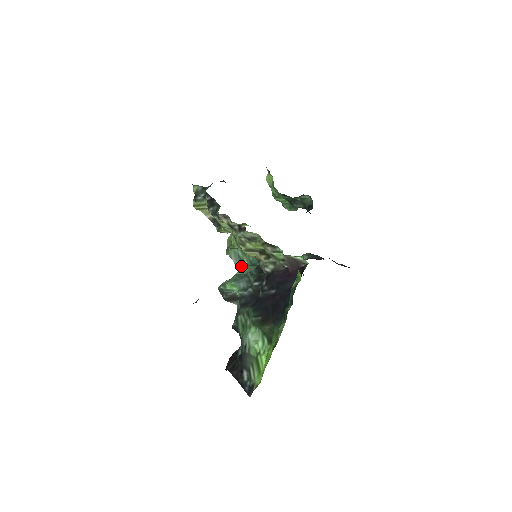
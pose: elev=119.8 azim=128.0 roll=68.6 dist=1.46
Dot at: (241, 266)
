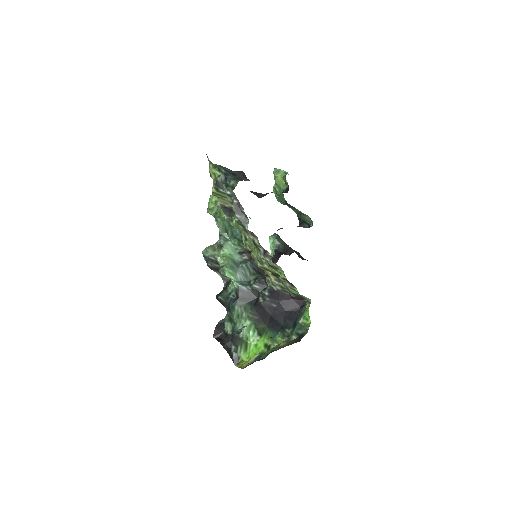
Dot at: (226, 238)
